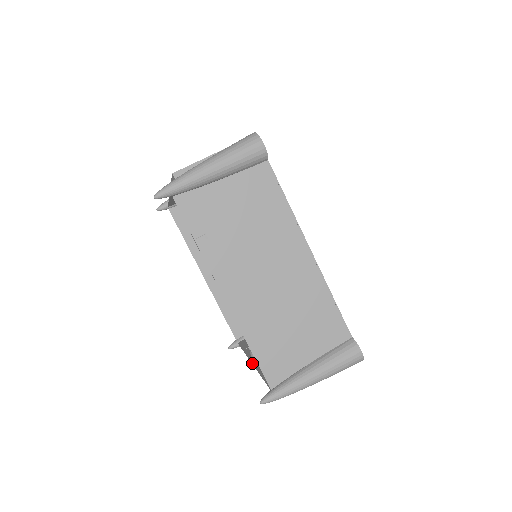
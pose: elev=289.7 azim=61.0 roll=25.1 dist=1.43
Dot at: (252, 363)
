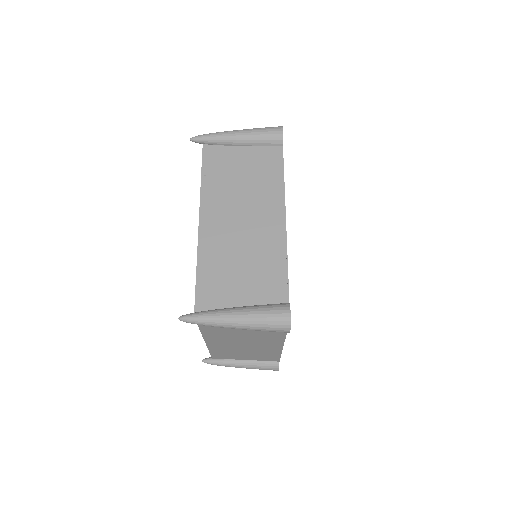
Dot at: (205, 341)
